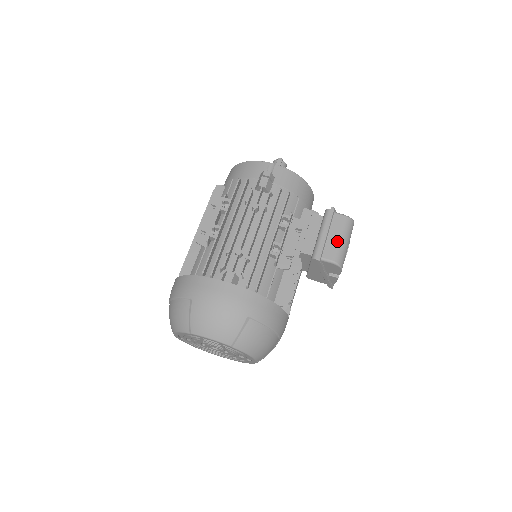
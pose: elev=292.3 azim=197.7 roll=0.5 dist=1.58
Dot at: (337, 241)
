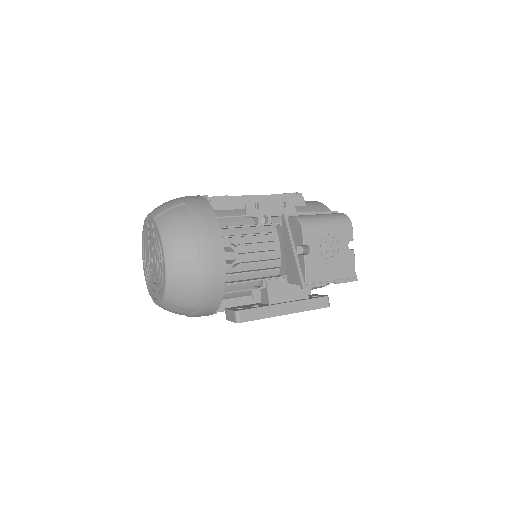
Dot at: occluded
